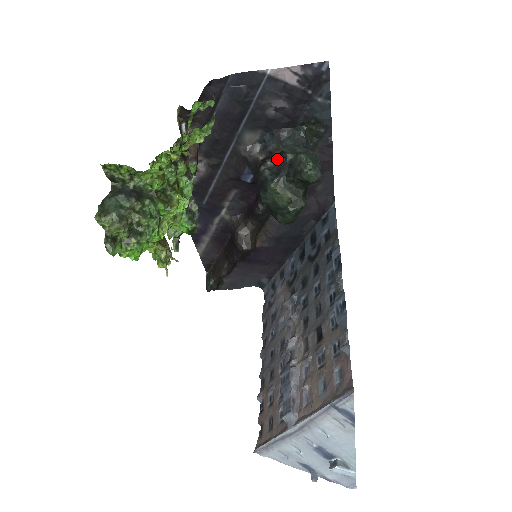
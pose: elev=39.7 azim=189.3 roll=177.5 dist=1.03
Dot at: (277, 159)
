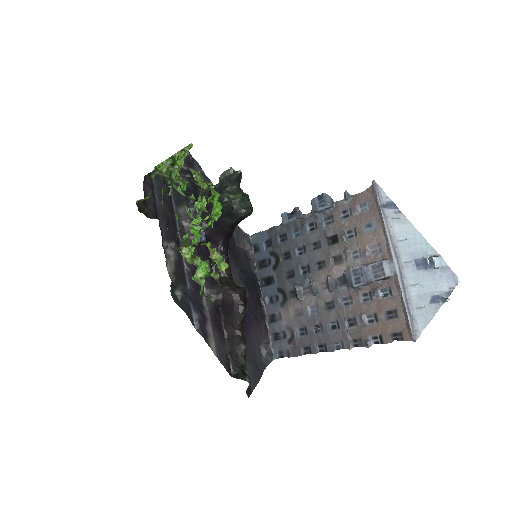
Dot at: (211, 194)
